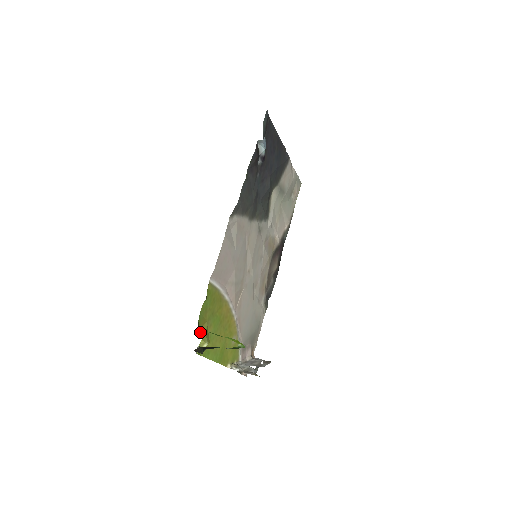
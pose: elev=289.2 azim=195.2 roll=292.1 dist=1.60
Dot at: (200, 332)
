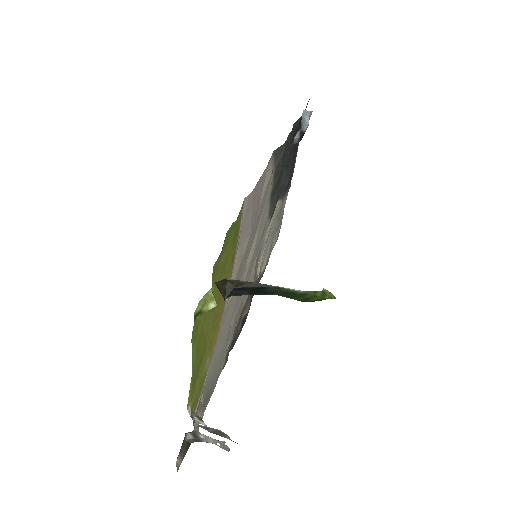
Dot at: (212, 273)
